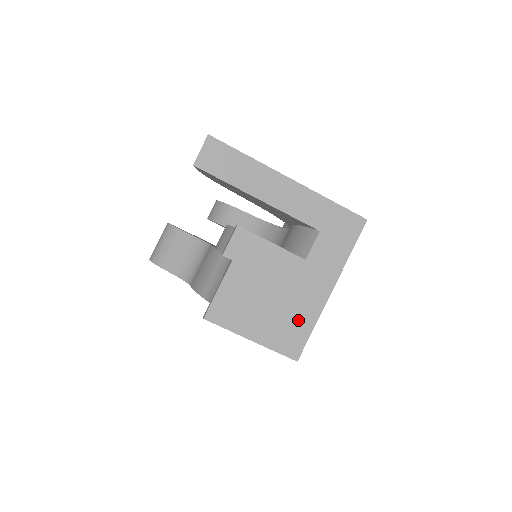
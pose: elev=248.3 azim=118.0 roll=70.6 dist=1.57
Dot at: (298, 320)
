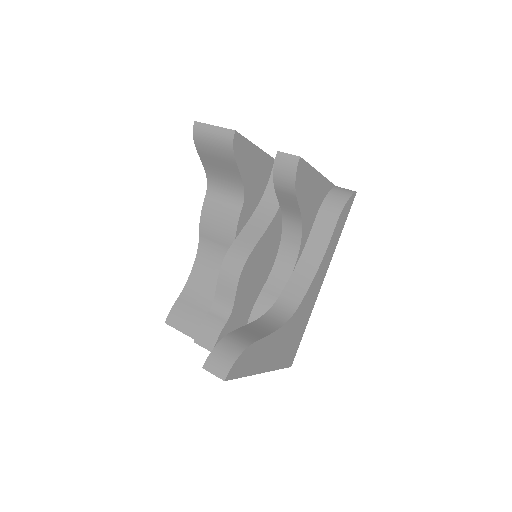
Dot at: occluded
